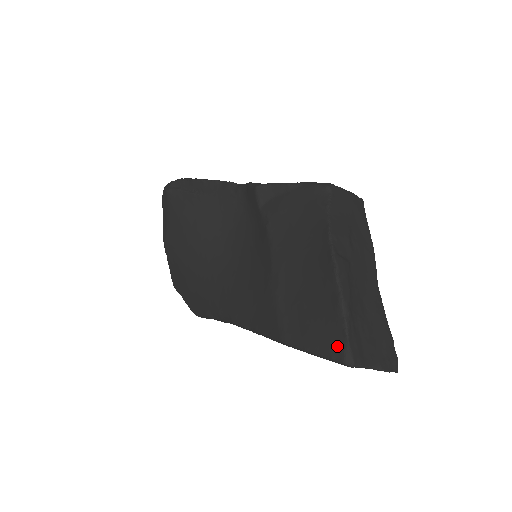
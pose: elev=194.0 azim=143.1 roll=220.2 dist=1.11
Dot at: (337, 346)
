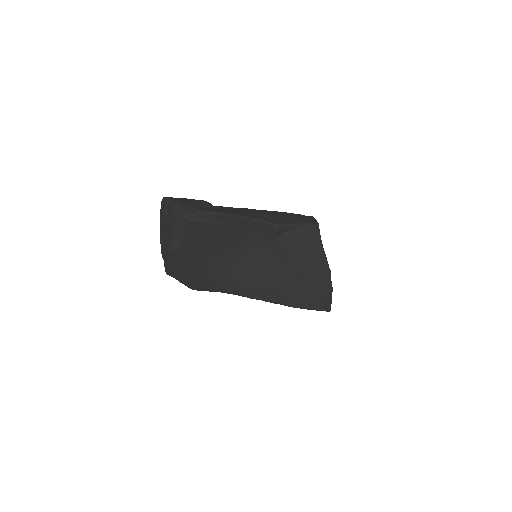
Dot at: (326, 306)
